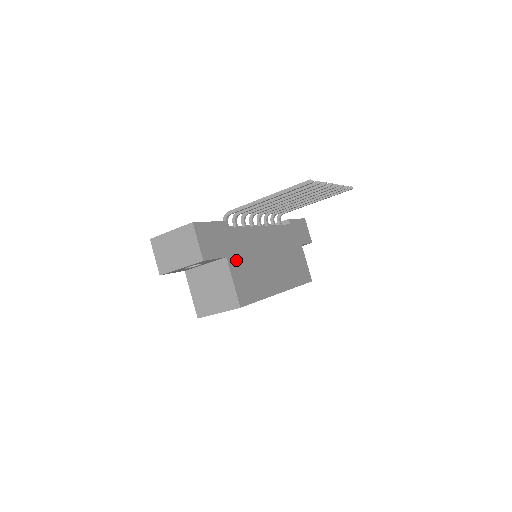
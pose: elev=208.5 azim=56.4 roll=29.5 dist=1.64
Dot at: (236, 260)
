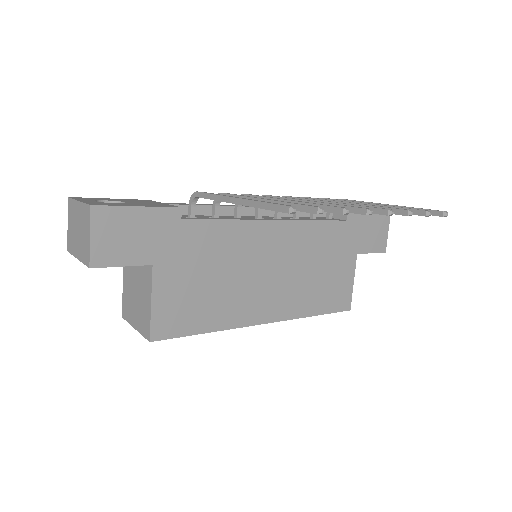
Dot at: (176, 270)
